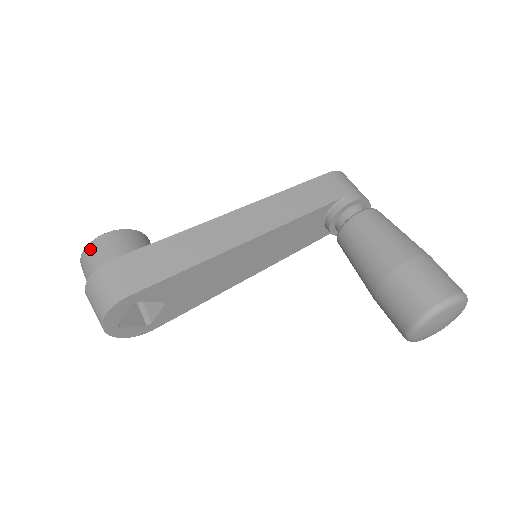
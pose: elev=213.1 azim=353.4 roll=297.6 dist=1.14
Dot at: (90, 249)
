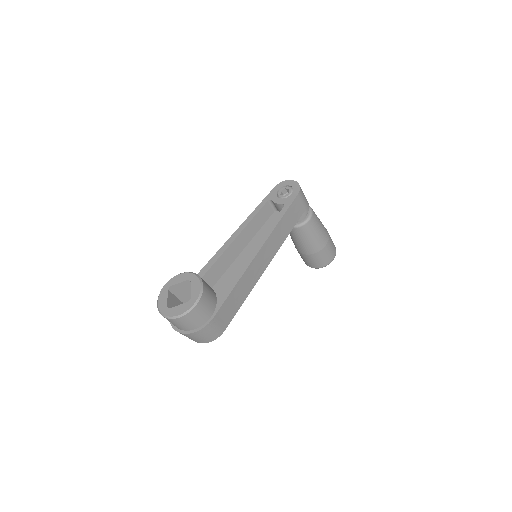
Dot at: (190, 317)
